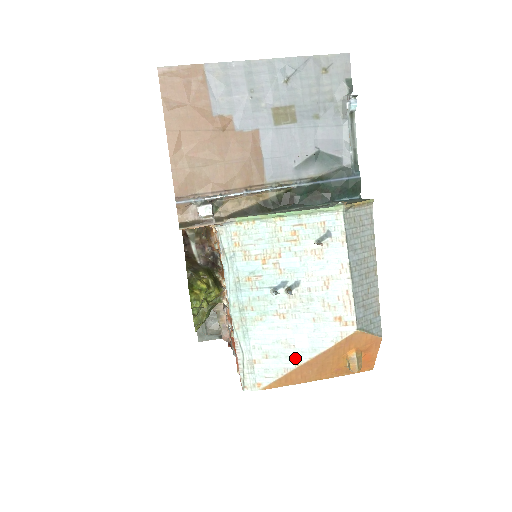
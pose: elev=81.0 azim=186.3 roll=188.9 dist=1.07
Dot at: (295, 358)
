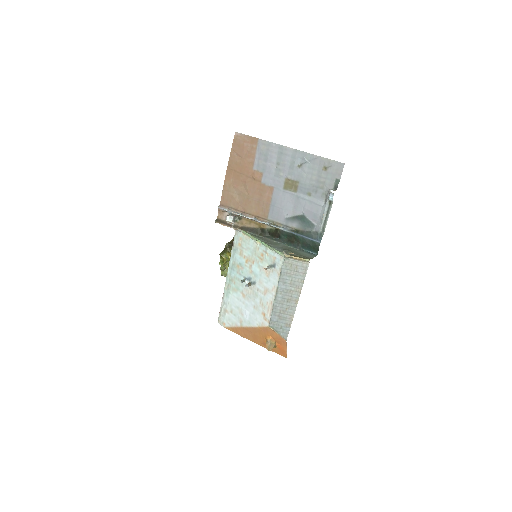
Dot at: (241, 321)
